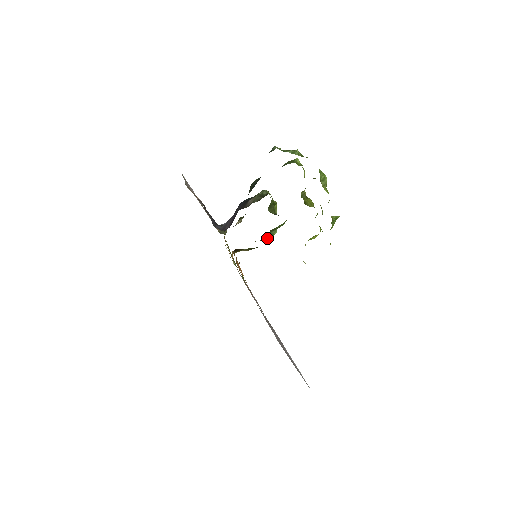
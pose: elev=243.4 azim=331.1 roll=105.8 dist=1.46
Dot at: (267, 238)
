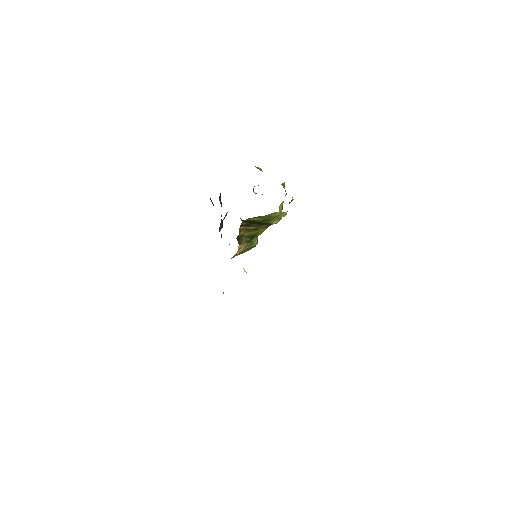
Dot at: (255, 243)
